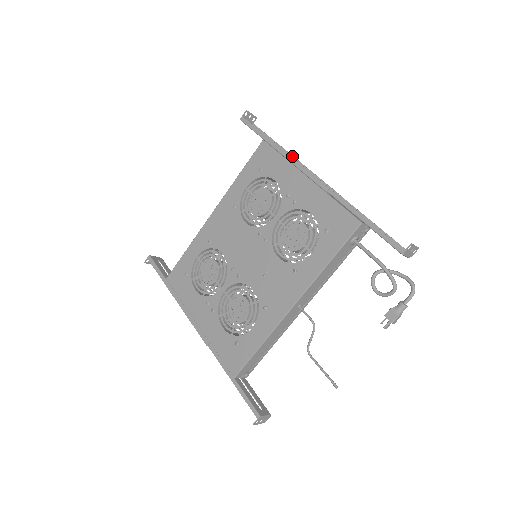
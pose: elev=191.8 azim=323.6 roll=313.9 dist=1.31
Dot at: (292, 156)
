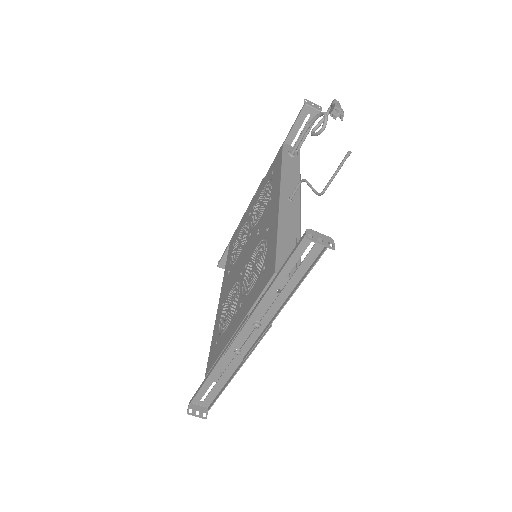
Dot at: occluded
